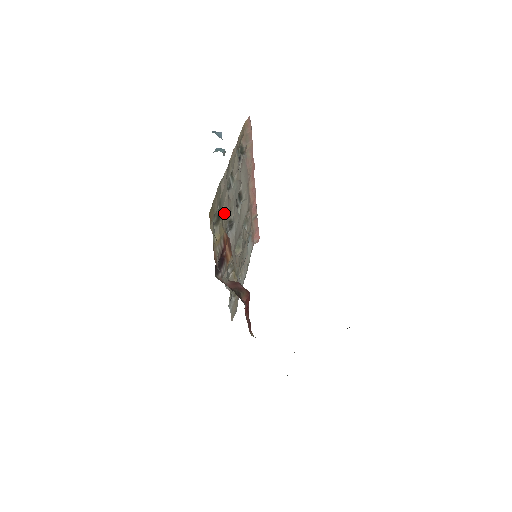
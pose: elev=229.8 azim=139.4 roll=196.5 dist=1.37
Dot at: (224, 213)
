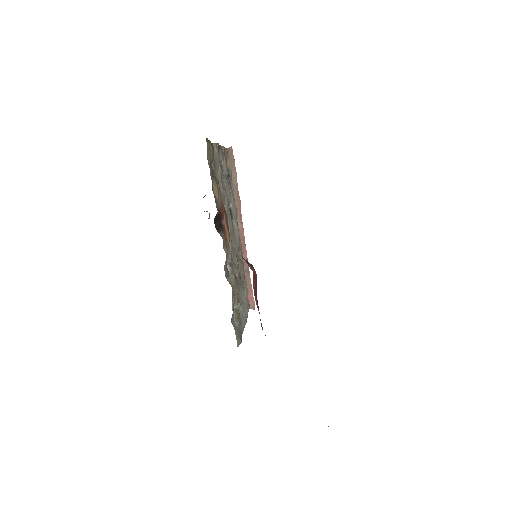
Dot at: (219, 185)
